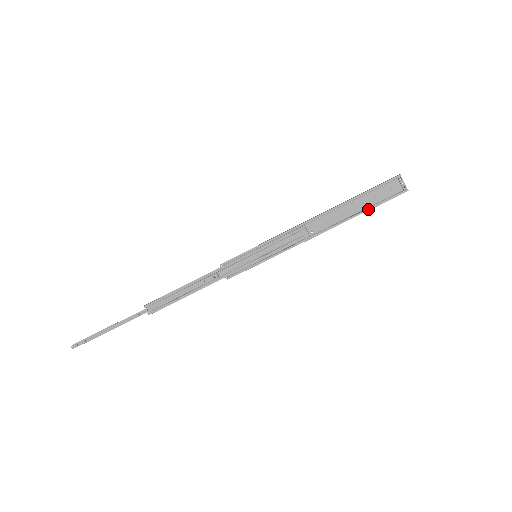
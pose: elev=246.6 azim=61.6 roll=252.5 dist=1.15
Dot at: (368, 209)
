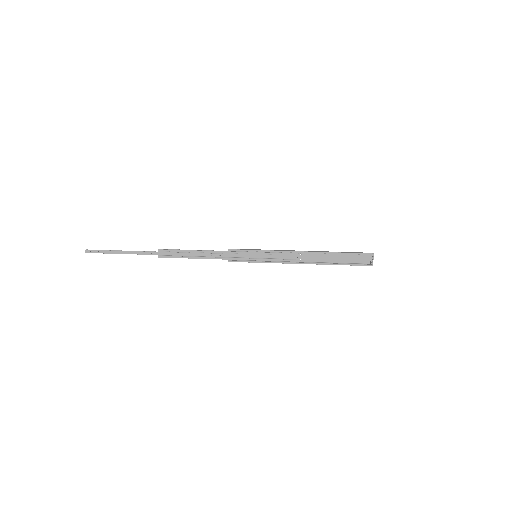
Dot at: (344, 264)
